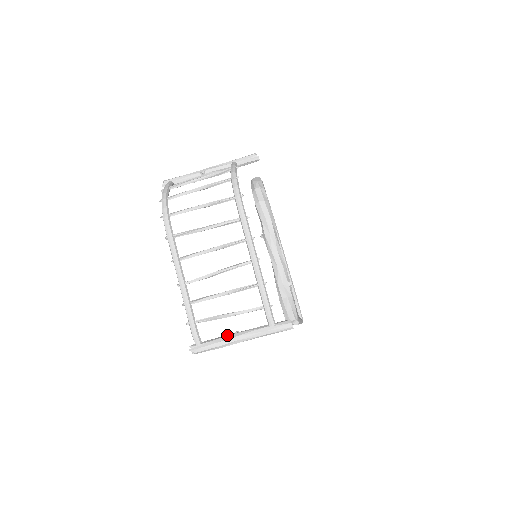
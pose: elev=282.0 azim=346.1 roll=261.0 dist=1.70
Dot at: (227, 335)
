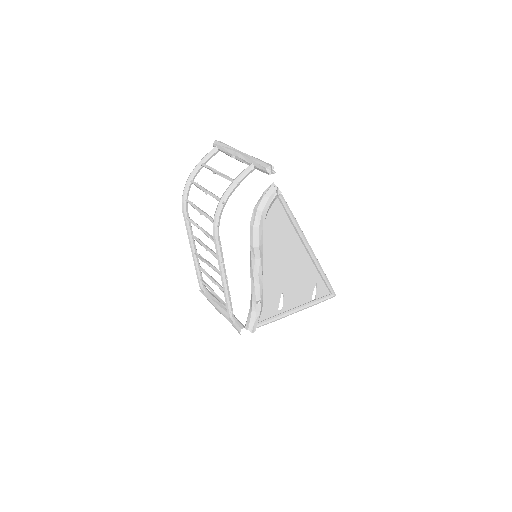
Dot at: (216, 301)
